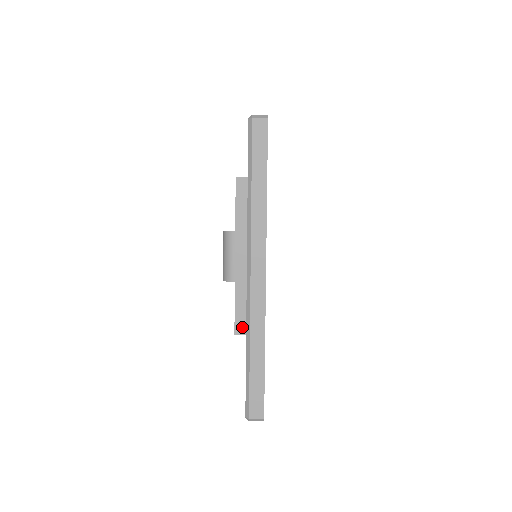
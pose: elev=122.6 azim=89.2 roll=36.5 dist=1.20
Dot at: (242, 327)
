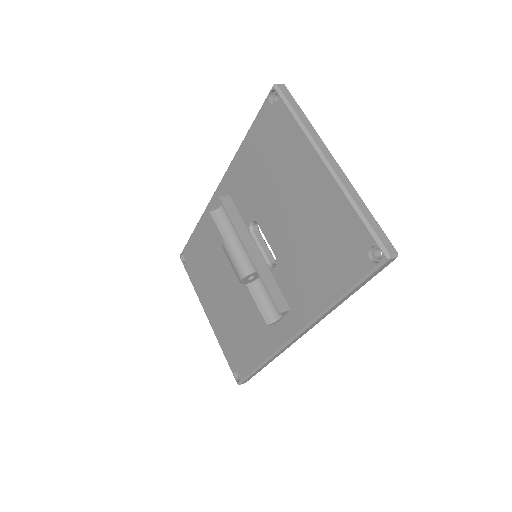
Dot at: (282, 305)
